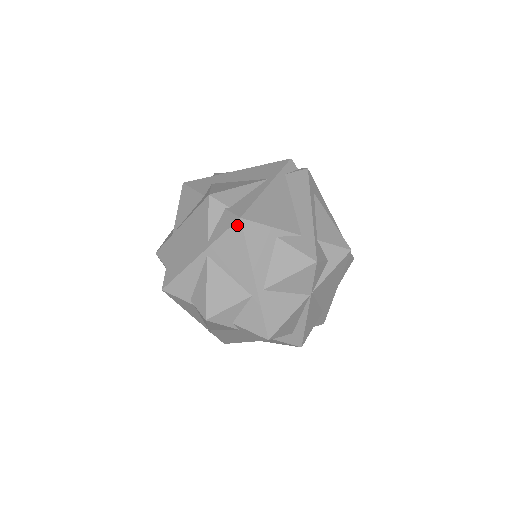
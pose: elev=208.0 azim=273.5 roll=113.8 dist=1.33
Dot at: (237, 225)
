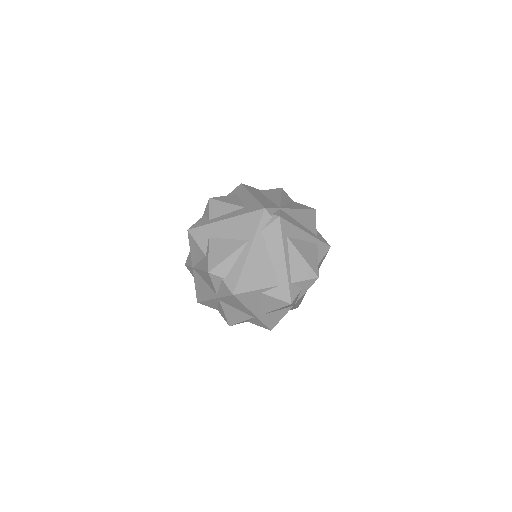
Dot at: (232, 297)
